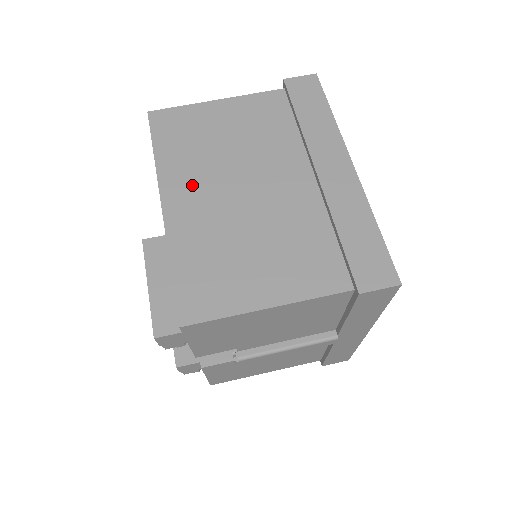
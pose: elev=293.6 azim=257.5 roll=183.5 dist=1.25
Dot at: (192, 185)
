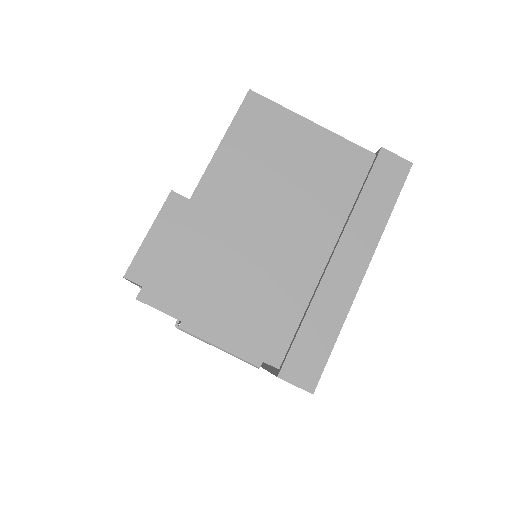
Dot at: (232, 188)
